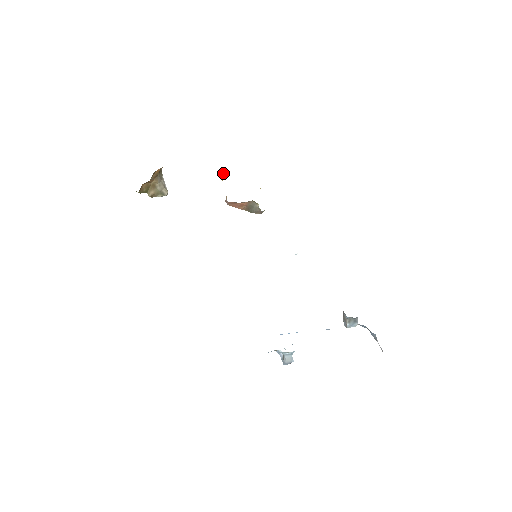
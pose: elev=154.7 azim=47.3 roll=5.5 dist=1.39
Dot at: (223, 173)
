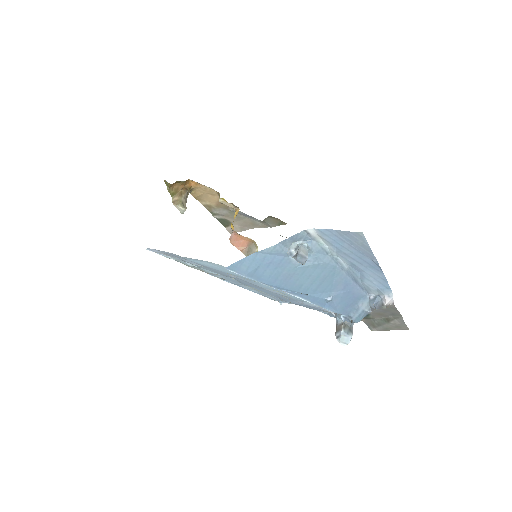
Dot at: (236, 215)
